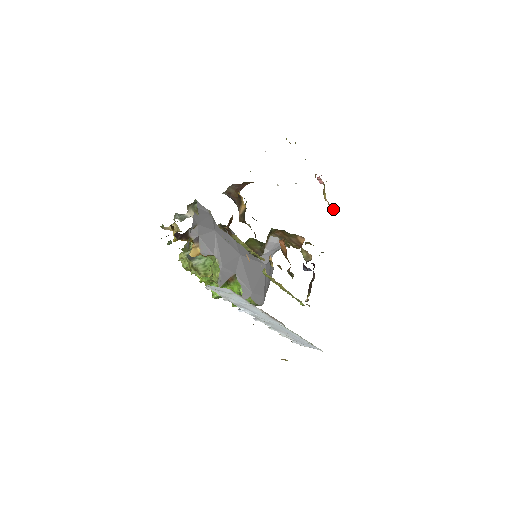
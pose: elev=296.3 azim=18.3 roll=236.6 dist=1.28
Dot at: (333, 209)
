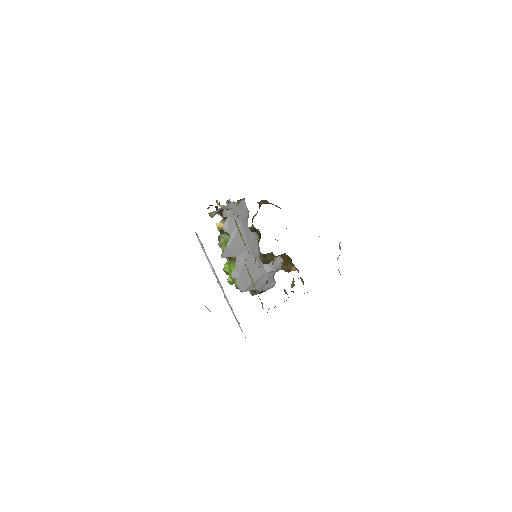
Dot at: (340, 274)
